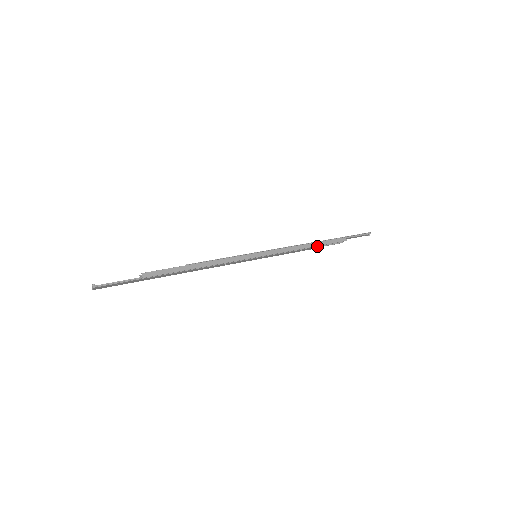
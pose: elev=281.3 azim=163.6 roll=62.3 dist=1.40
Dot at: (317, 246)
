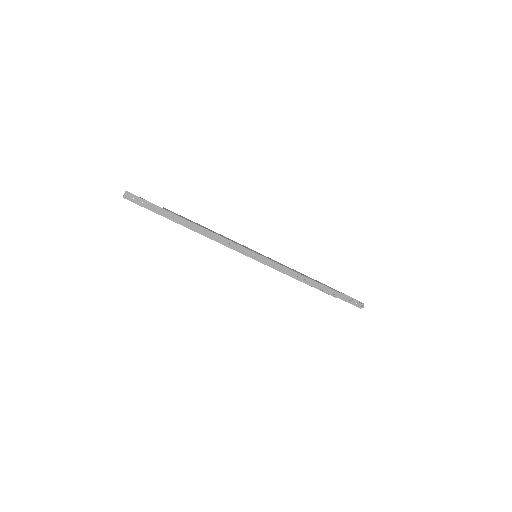
Dot at: (311, 279)
